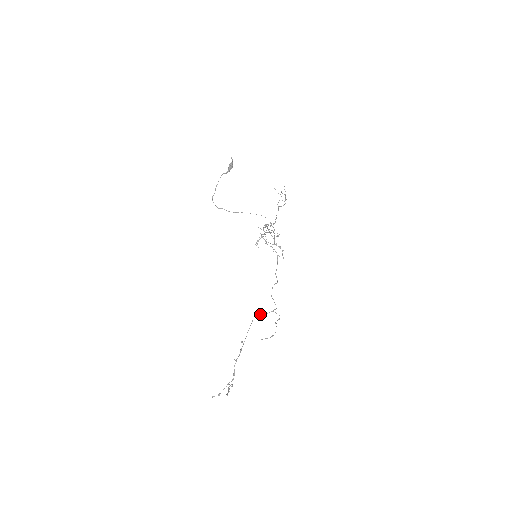
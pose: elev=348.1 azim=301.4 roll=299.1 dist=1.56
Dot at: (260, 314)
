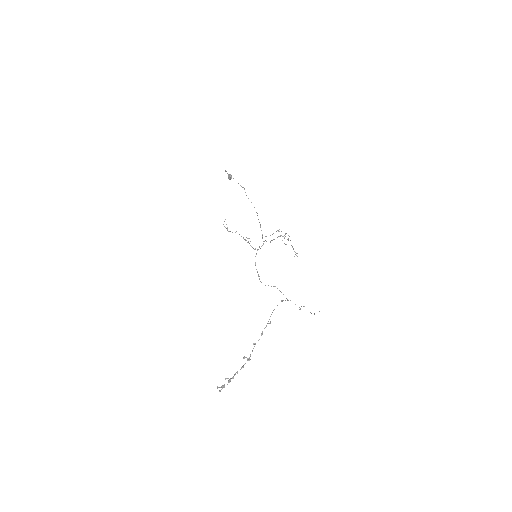
Dot at: (285, 300)
